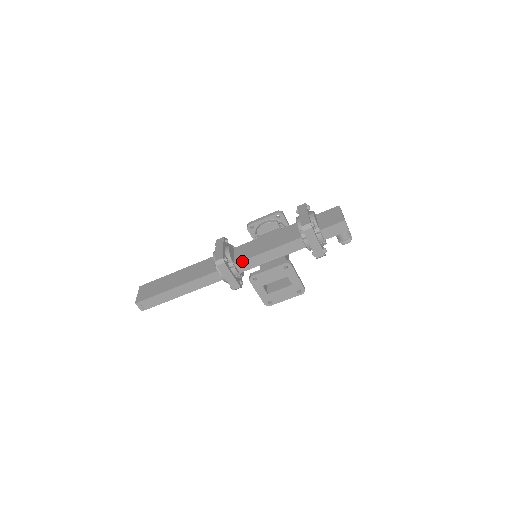
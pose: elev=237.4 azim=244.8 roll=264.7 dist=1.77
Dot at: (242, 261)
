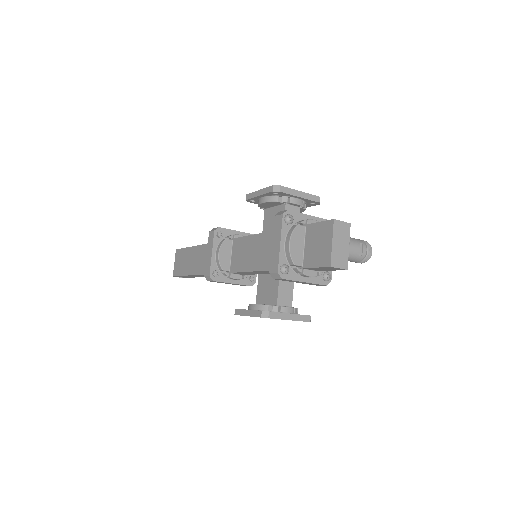
Dot at: (235, 272)
